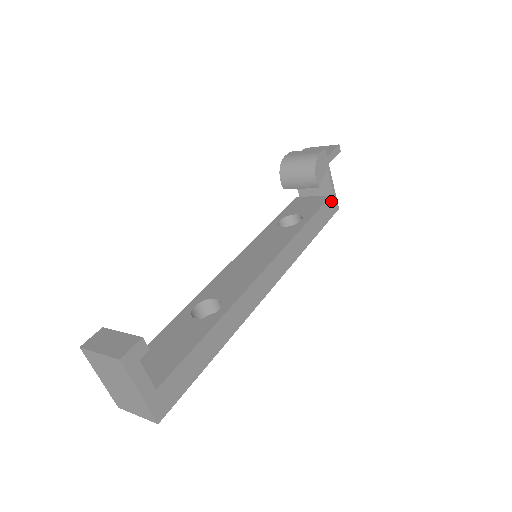
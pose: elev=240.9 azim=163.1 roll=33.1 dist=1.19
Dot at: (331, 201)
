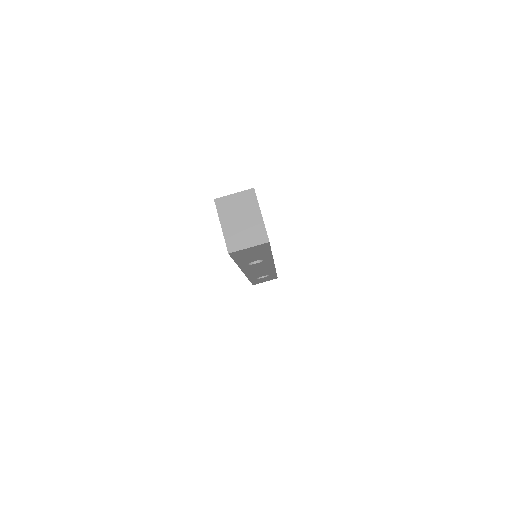
Dot at: occluded
